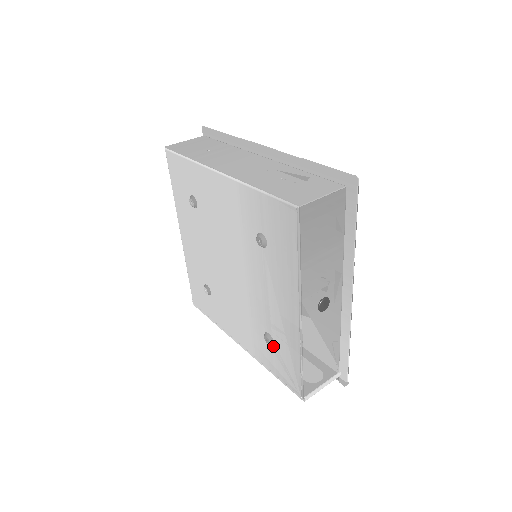
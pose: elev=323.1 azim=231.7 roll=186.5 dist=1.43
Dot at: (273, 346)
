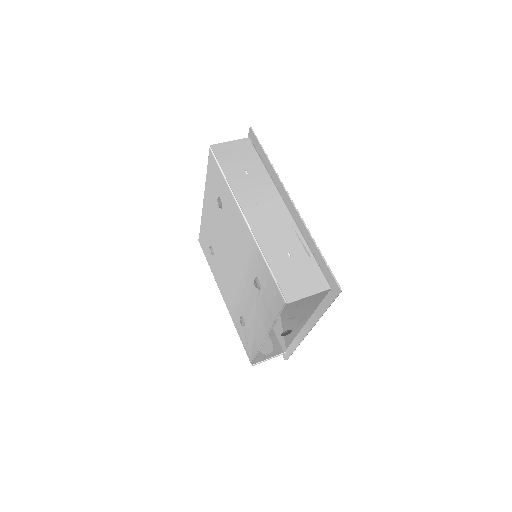
Dot at: (244, 327)
